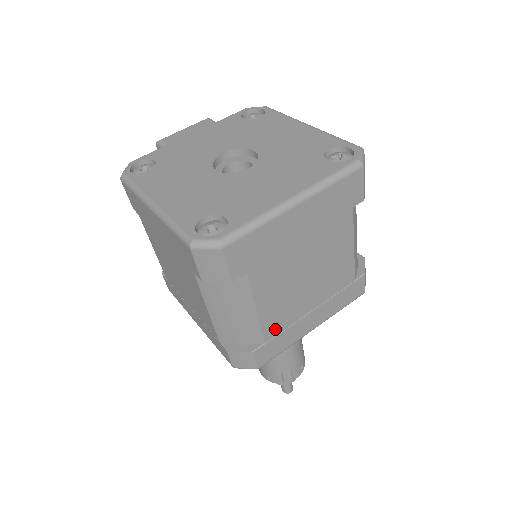
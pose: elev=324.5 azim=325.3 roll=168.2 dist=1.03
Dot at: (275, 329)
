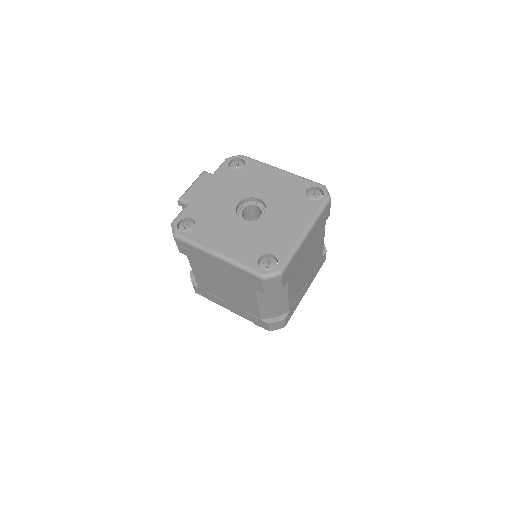
Dot at: (293, 302)
